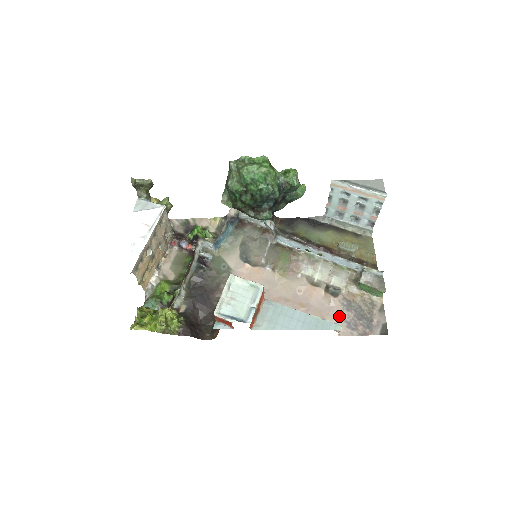
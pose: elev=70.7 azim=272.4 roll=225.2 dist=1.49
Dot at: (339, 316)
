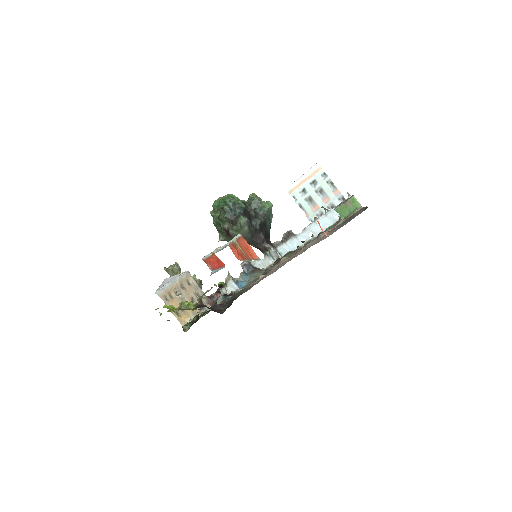
Dot at: occluded
